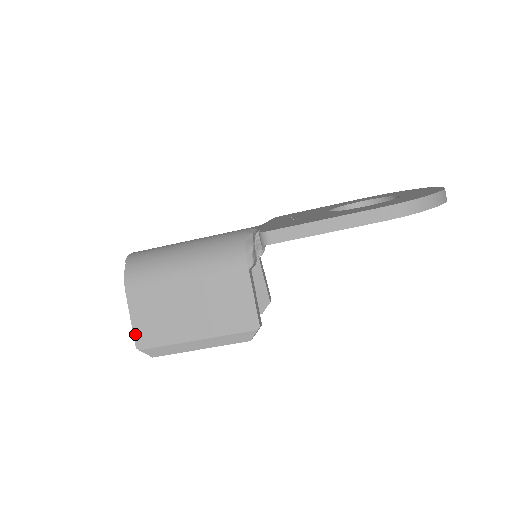
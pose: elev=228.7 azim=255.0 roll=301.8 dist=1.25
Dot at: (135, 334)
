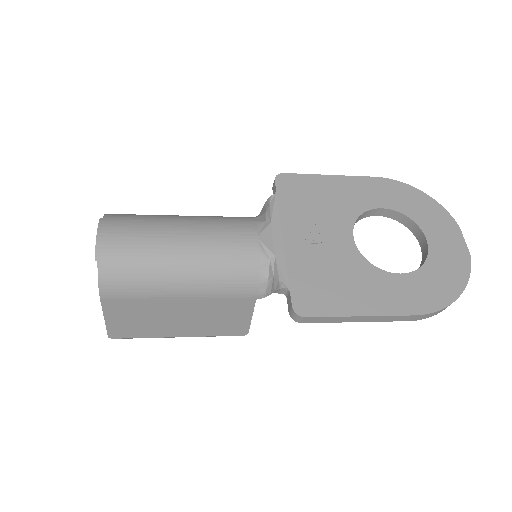
Dot at: (109, 329)
